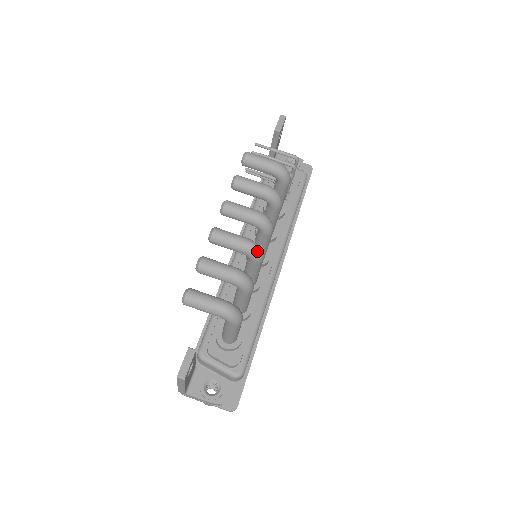
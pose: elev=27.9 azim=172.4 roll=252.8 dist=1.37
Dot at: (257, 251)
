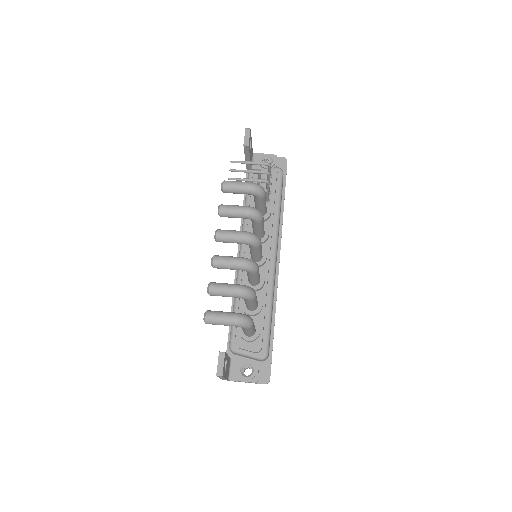
Dot at: (251, 266)
